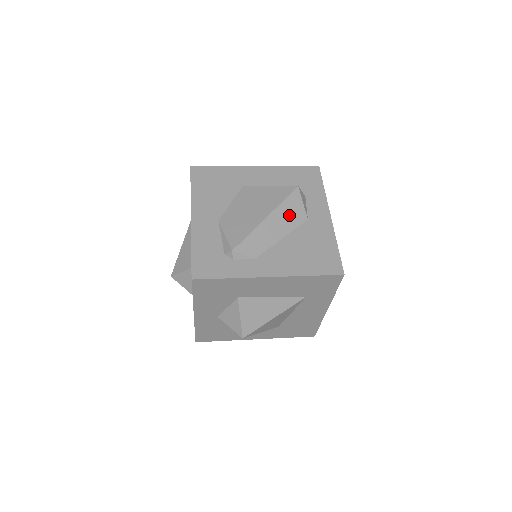
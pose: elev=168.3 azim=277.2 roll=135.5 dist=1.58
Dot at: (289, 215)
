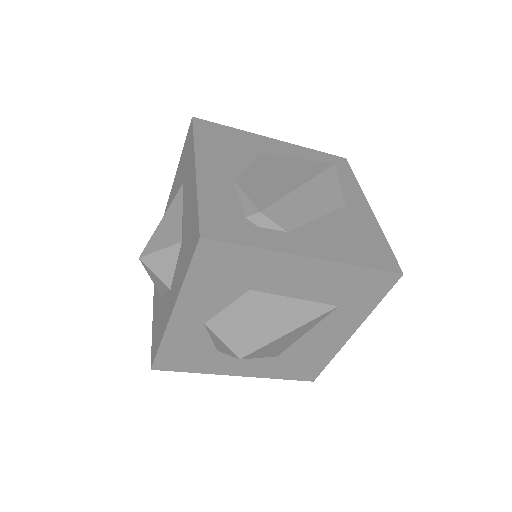
Dot at: (326, 192)
